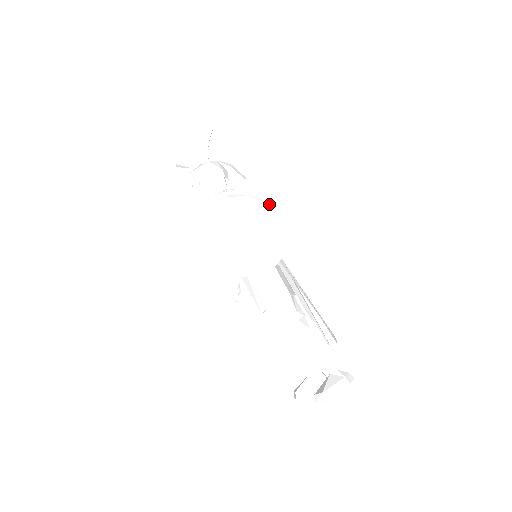
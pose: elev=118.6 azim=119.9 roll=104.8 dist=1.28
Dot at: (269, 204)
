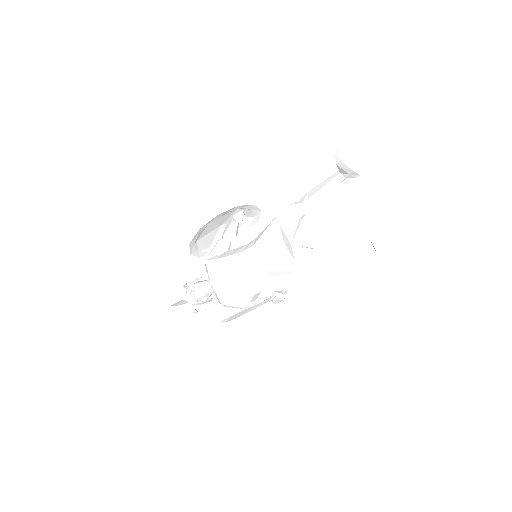
Dot at: (237, 236)
